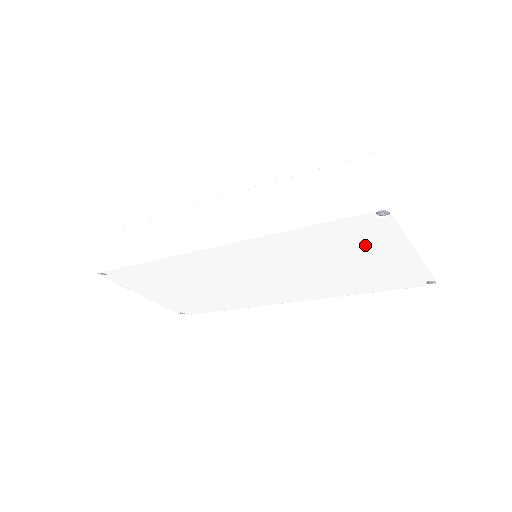
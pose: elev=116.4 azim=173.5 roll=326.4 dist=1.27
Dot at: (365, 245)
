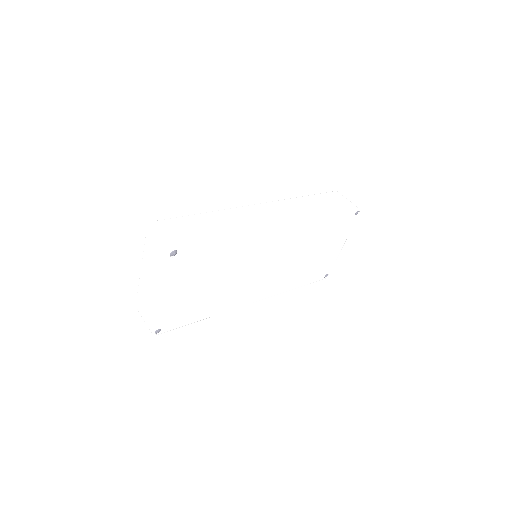
Dot at: (335, 237)
